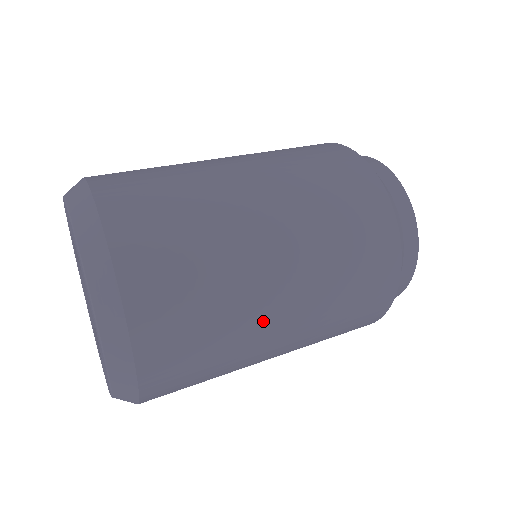
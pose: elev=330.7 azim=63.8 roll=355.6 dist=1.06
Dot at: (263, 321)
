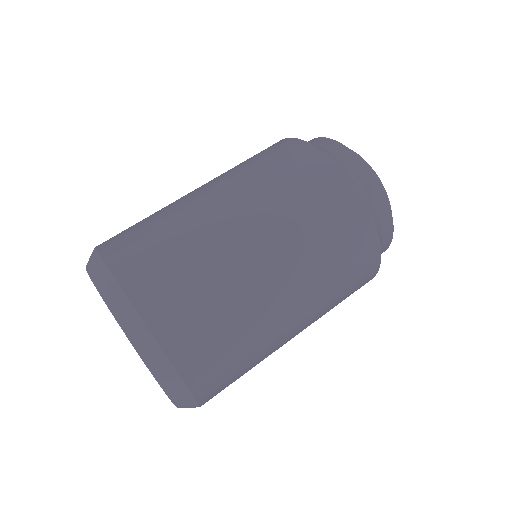
Dot at: occluded
